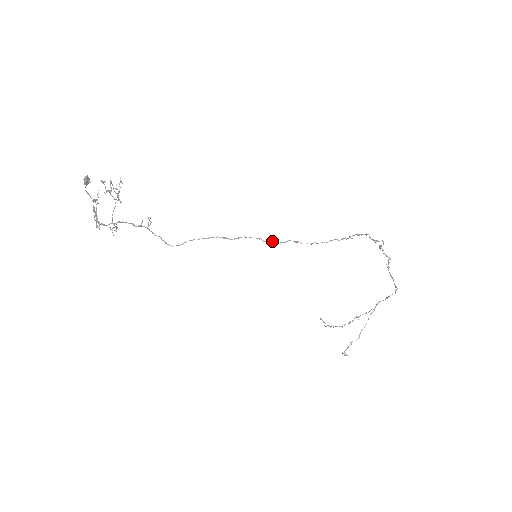
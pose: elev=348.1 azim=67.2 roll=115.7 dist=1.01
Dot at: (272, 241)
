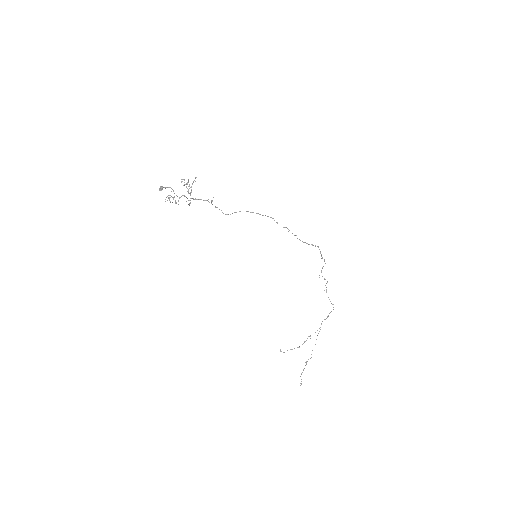
Dot at: occluded
